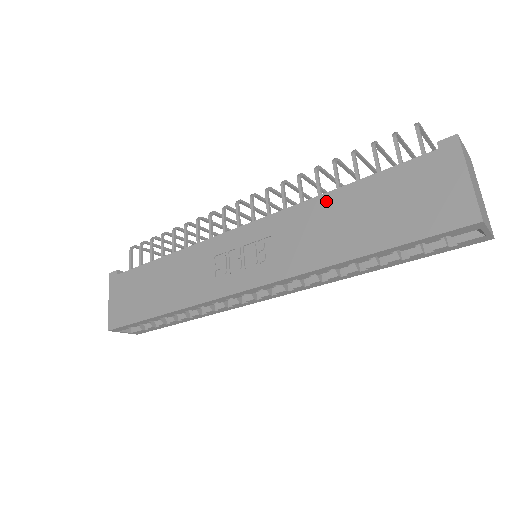
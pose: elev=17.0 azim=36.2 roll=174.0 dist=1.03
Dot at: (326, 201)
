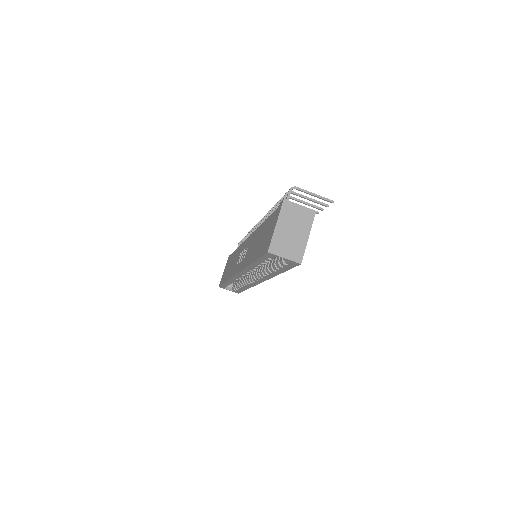
Dot at: (260, 229)
